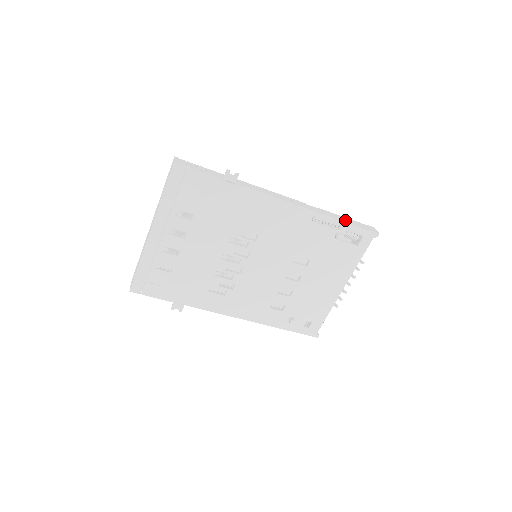
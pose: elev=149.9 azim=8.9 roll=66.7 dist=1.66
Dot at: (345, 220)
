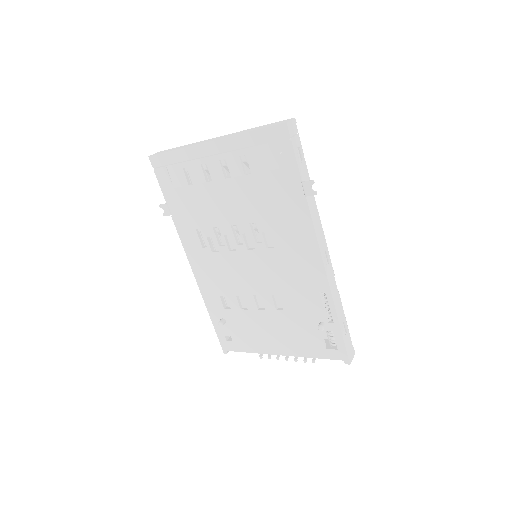
Dot at: (342, 324)
